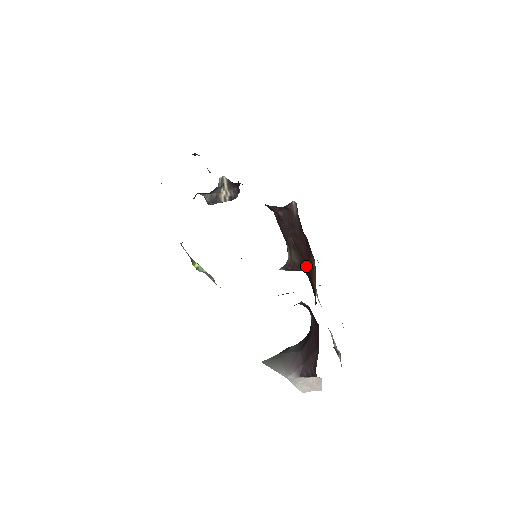
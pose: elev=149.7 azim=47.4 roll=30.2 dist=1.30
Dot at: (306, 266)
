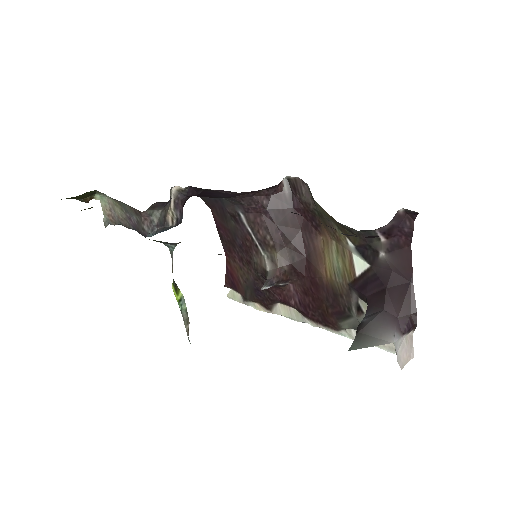
Dot at: (302, 261)
